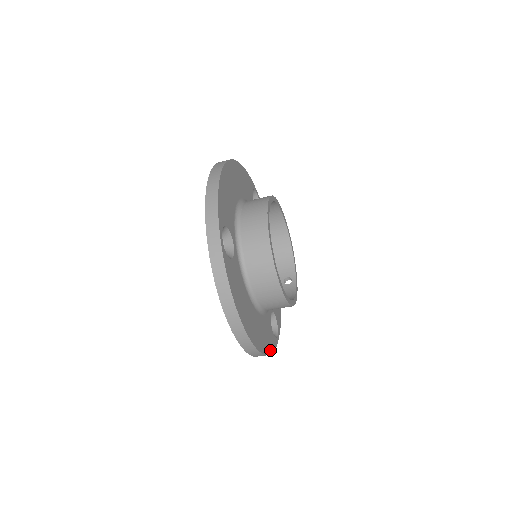
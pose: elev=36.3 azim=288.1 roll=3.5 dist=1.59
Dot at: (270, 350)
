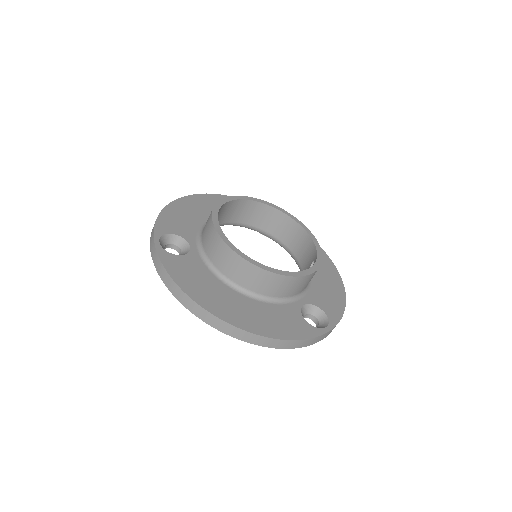
Dot at: (293, 336)
